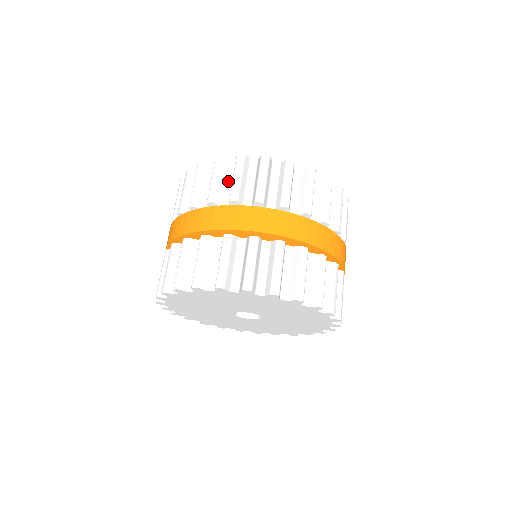
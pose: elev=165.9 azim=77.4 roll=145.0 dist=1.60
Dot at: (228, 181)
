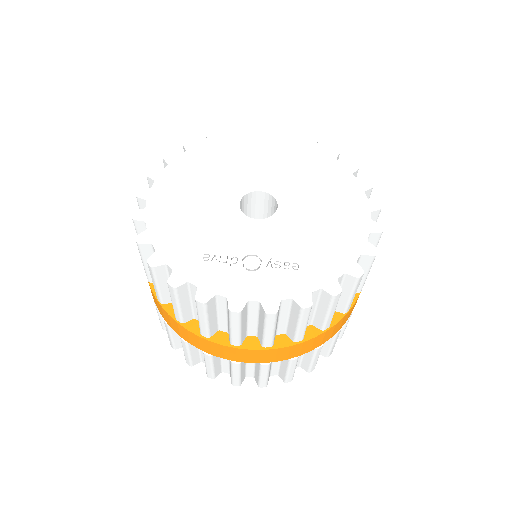
Dot at: (221, 313)
